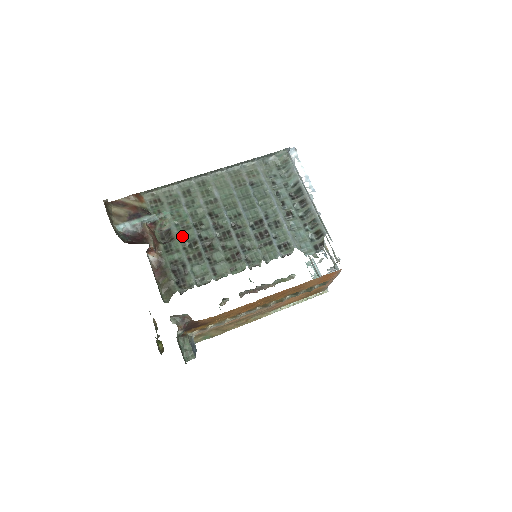
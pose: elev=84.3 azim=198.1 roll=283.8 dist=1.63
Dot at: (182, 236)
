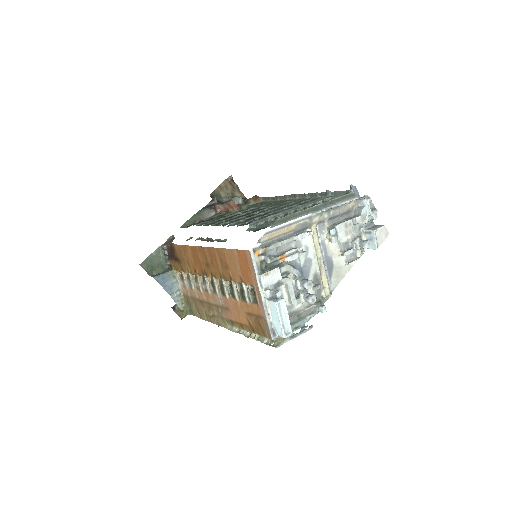
Dot at: occluded
